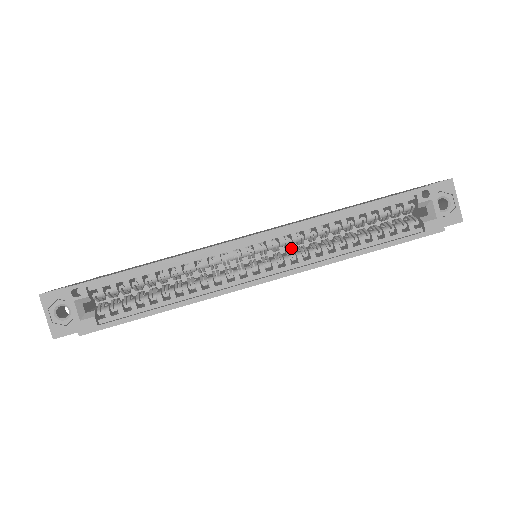
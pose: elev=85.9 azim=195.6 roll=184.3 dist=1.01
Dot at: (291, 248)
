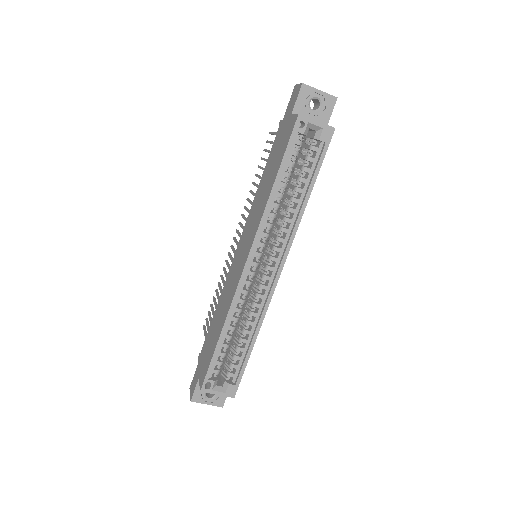
Dot at: occluded
